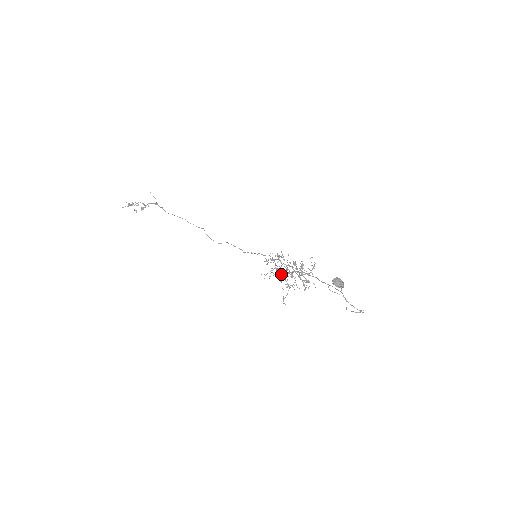
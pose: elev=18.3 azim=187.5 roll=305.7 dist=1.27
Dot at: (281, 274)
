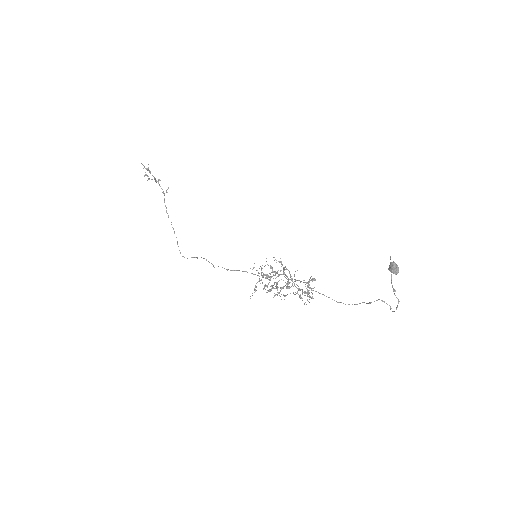
Dot at: occluded
